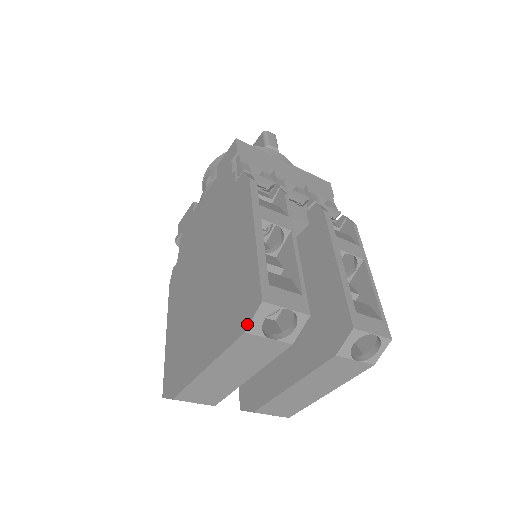
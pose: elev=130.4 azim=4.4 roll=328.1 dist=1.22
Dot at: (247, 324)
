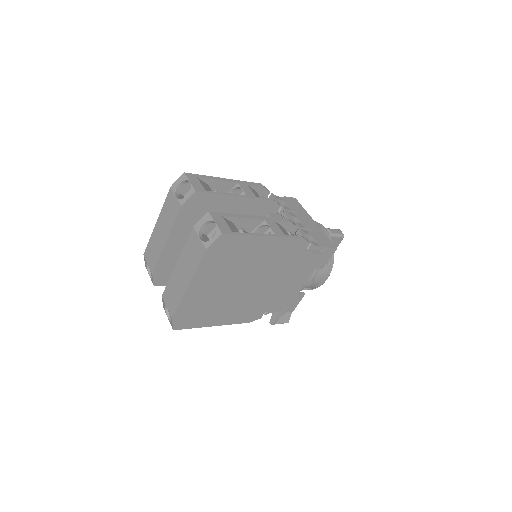
Dot at: (174, 184)
